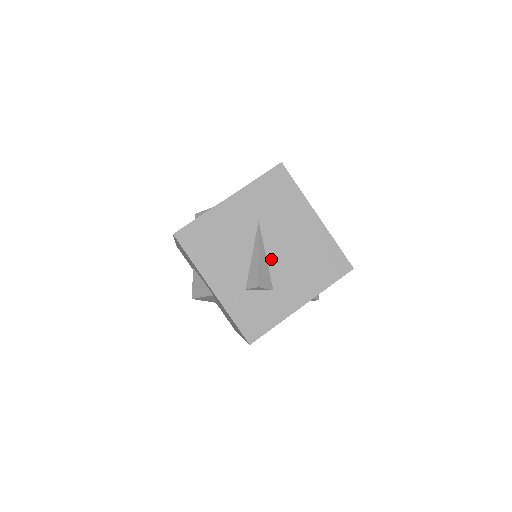
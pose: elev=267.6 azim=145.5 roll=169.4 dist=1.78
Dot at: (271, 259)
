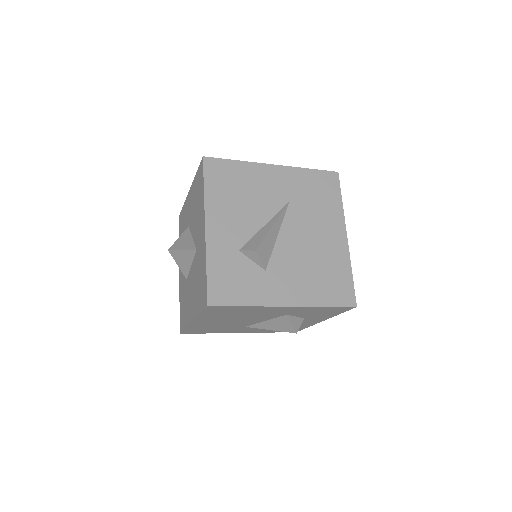
Dot at: (281, 241)
